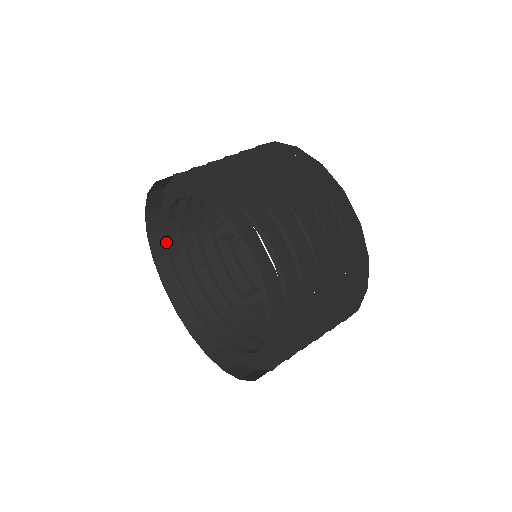
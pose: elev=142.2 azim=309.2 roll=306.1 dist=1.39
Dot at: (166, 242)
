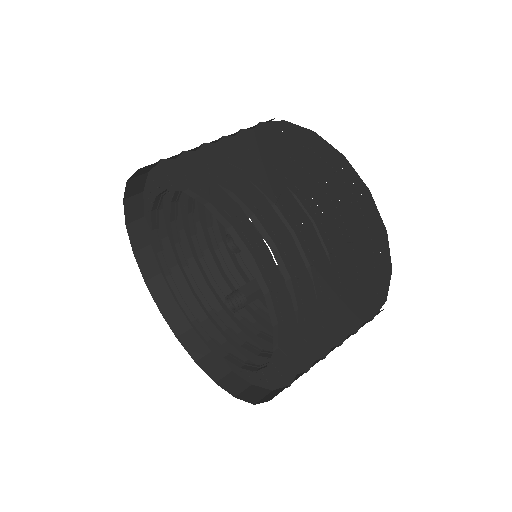
Dot at: (146, 183)
